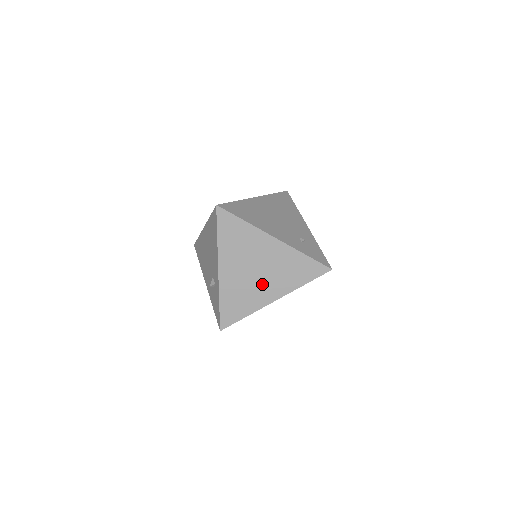
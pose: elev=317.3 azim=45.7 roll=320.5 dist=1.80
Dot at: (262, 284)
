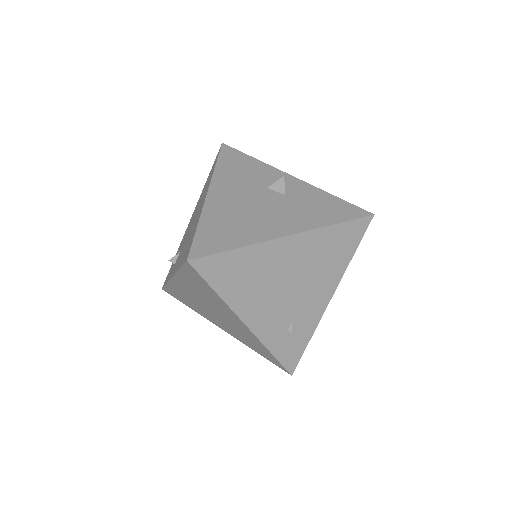
Dot at: (214, 317)
